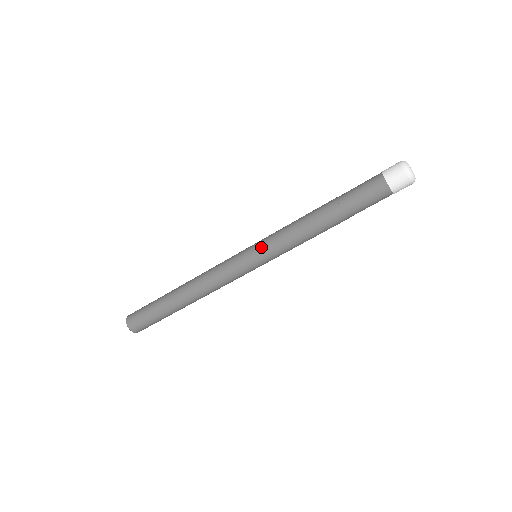
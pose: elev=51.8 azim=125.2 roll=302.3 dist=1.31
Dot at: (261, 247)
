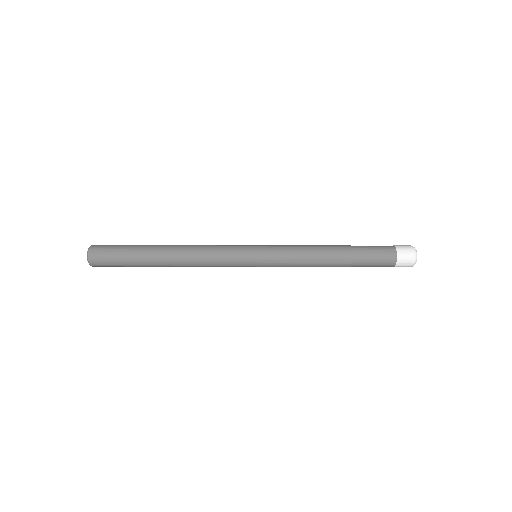
Dot at: (269, 245)
